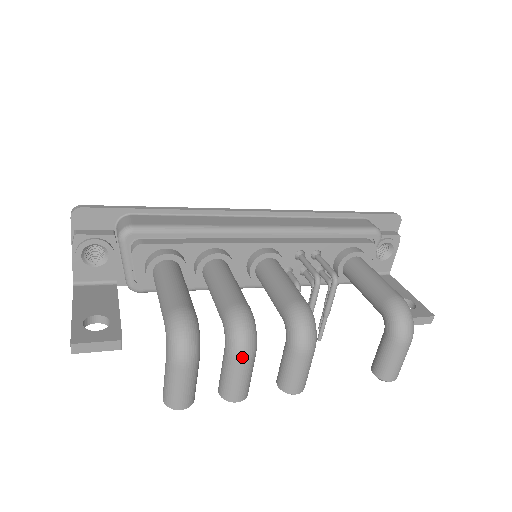
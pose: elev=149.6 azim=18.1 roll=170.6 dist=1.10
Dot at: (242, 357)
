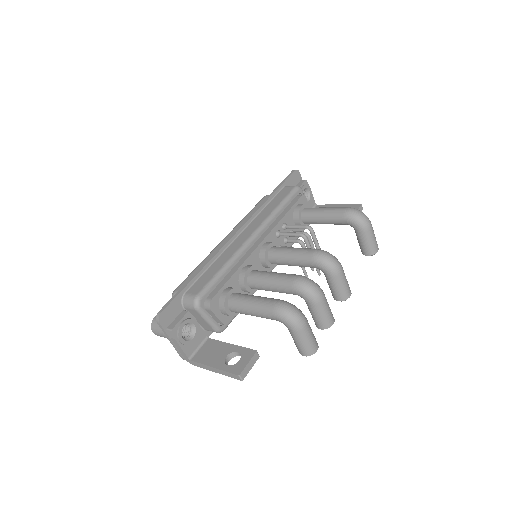
Dot at: (321, 298)
